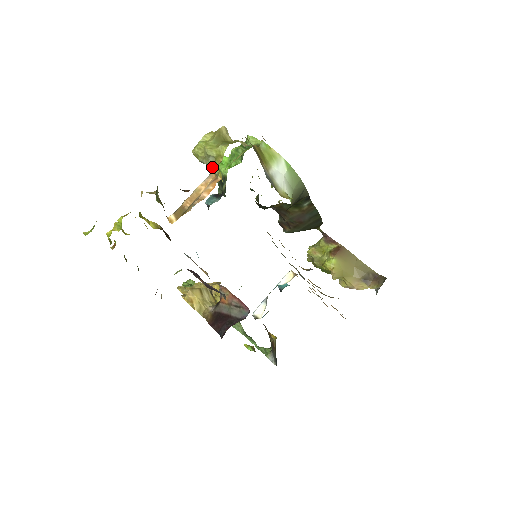
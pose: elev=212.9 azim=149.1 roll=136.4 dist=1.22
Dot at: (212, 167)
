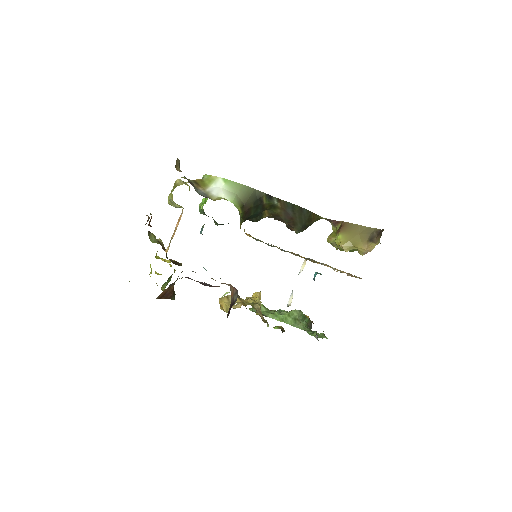
Dot at: (179, 207)
